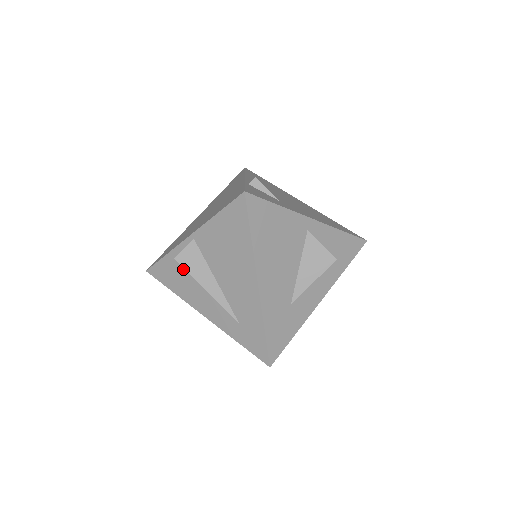
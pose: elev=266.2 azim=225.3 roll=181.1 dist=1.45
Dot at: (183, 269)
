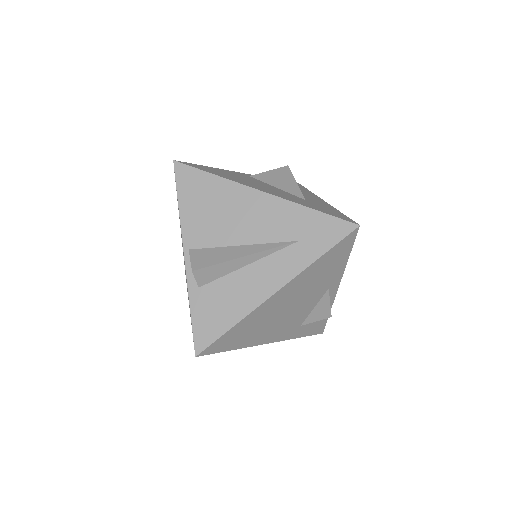
Dot at: (213, 289)
